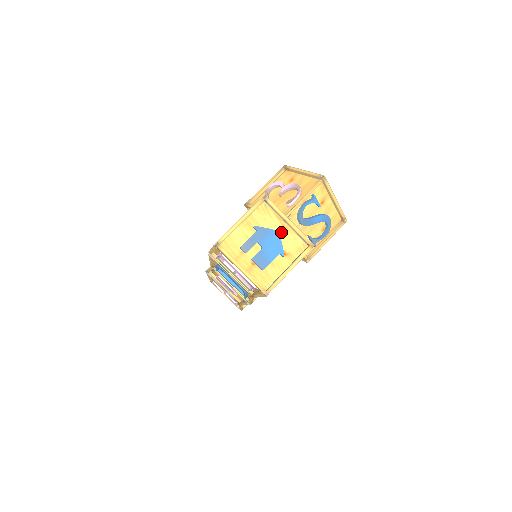
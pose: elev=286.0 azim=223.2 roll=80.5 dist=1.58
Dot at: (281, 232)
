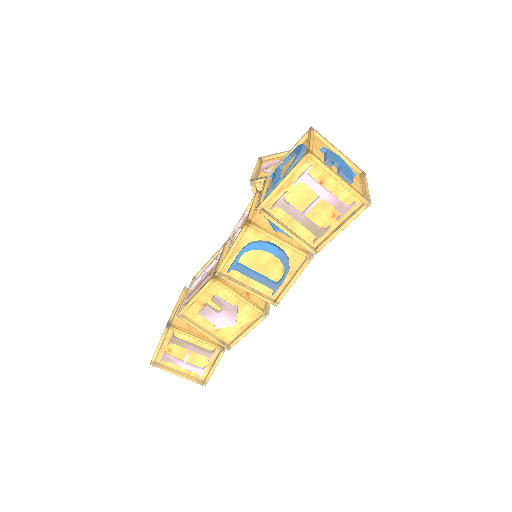
Dot at: occluded
